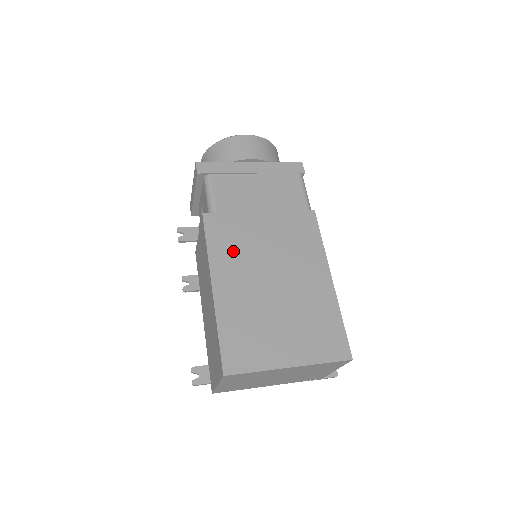
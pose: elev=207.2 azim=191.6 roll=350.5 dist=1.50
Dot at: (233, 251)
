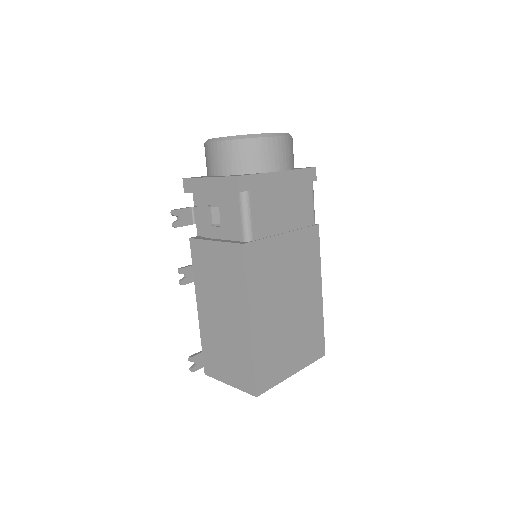
Dot at: (265, 282)
